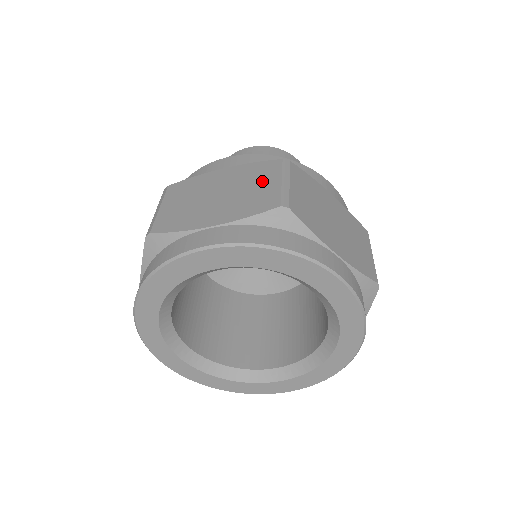
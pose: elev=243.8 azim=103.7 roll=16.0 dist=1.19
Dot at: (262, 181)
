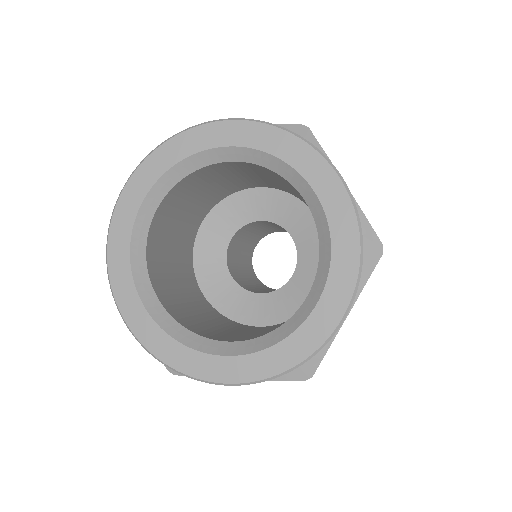
Dot at: occluded
